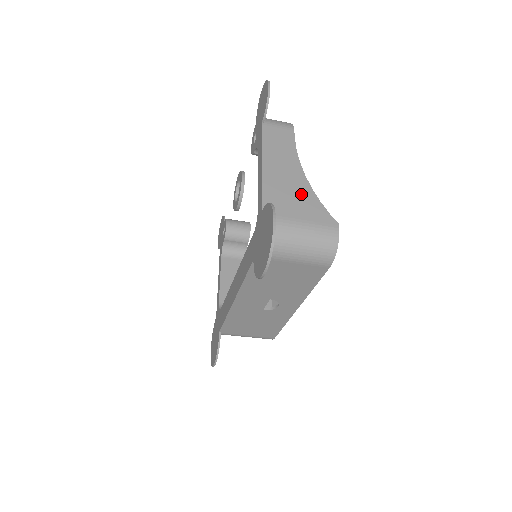
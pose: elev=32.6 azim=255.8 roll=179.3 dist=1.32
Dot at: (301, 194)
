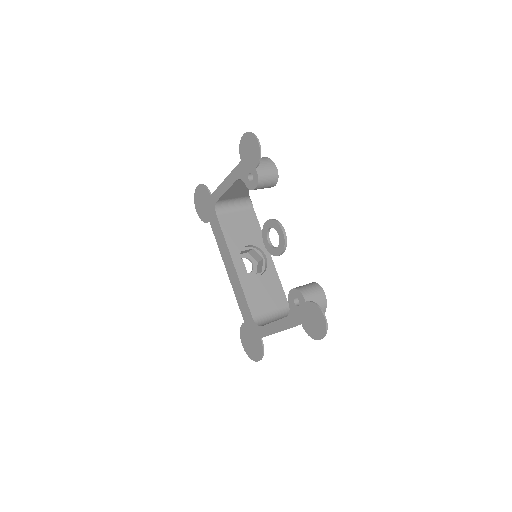
Dot at: occluded
